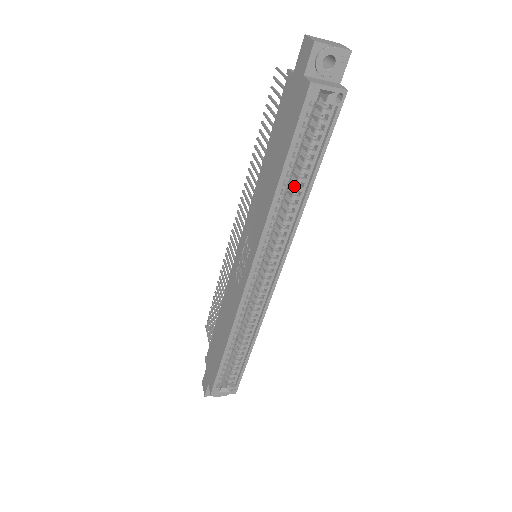
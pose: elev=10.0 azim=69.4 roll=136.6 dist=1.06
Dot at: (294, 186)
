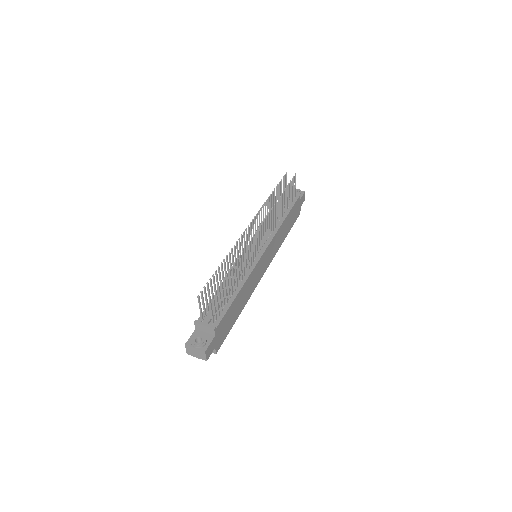
Dot at: occluded
